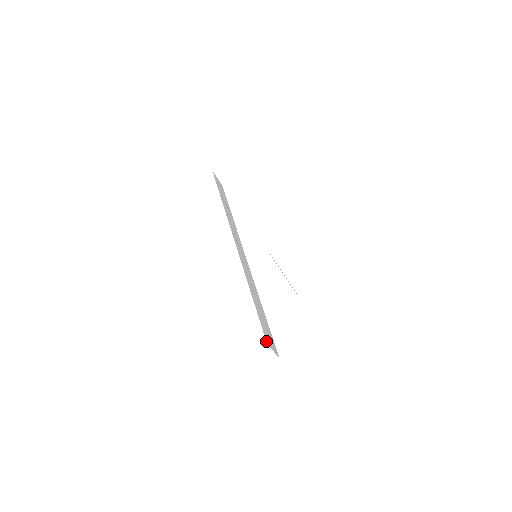
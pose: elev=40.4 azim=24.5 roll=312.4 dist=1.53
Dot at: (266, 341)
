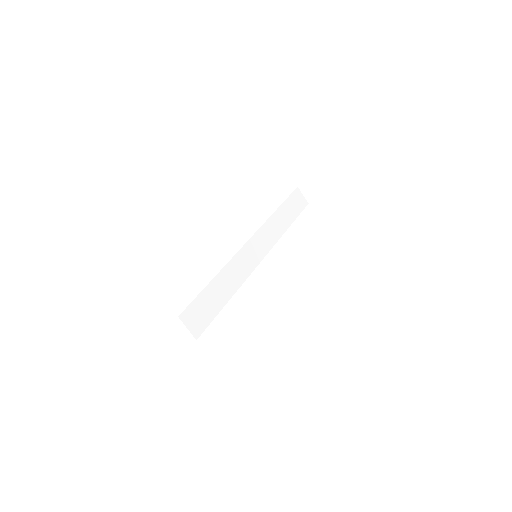
Dot at: (180, 314)
